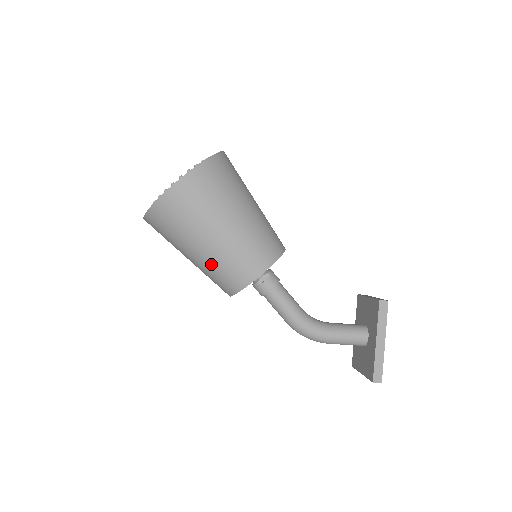
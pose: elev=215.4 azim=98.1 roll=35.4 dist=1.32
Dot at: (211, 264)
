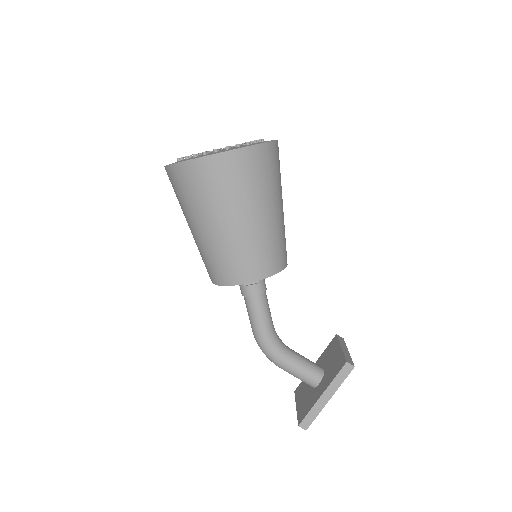
Dot at: (205, 247)
